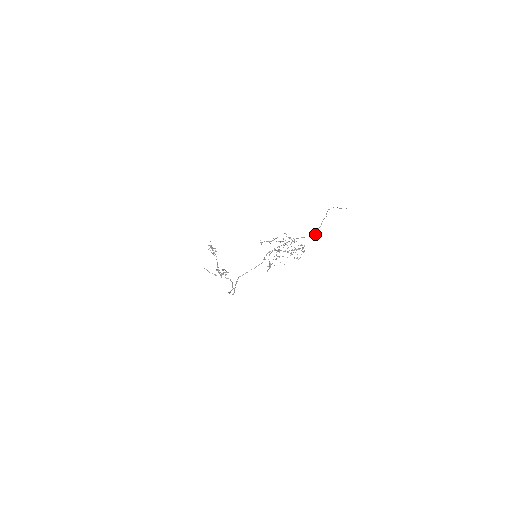
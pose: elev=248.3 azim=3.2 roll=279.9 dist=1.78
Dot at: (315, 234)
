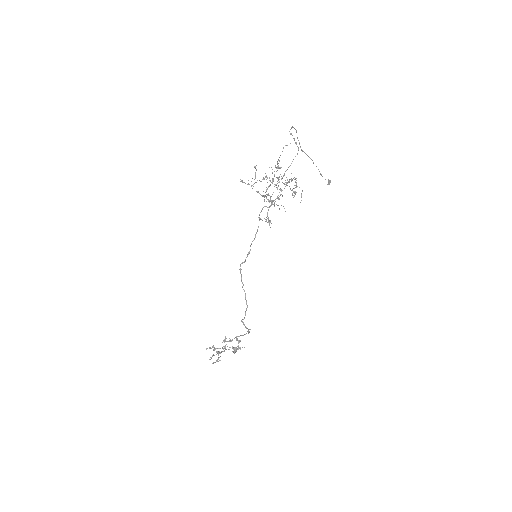
Dot at: occluded
